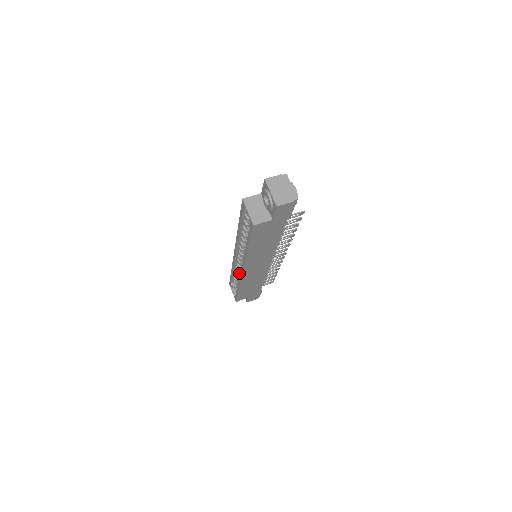
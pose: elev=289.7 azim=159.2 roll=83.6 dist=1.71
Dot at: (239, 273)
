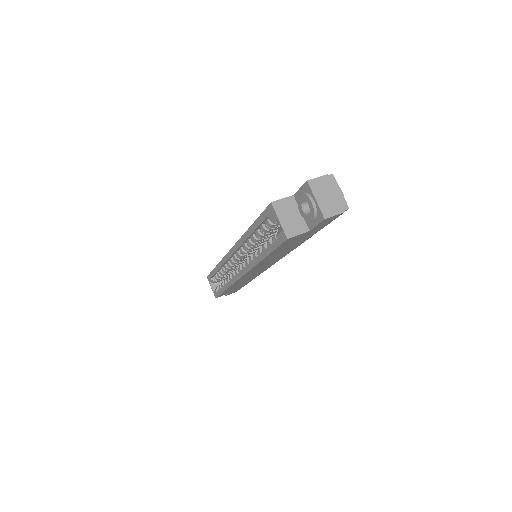
Dot at: (227, 271)
